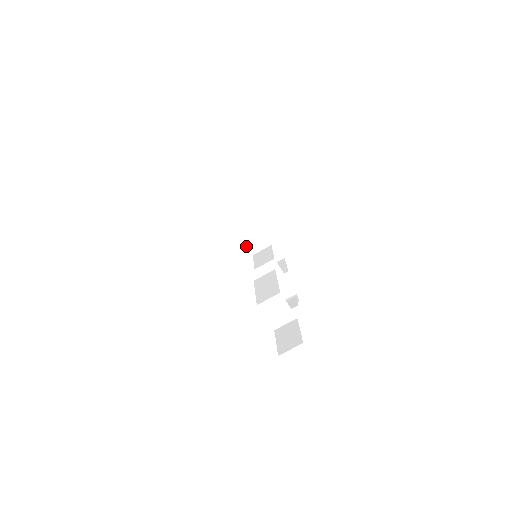
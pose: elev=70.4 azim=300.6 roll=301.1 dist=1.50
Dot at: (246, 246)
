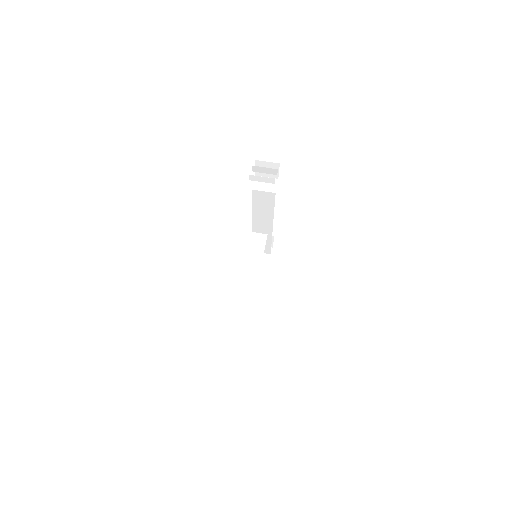
Dot at: (274, 189)
